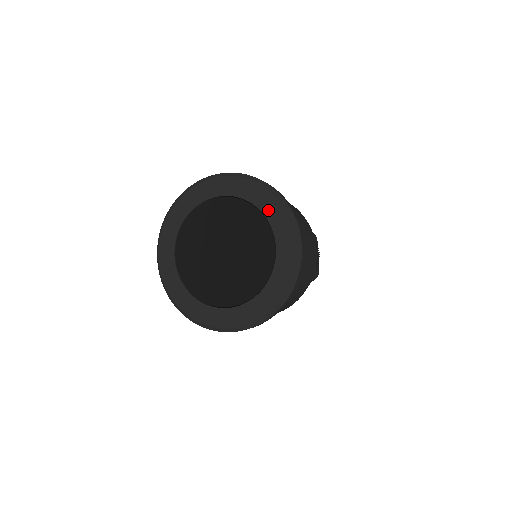
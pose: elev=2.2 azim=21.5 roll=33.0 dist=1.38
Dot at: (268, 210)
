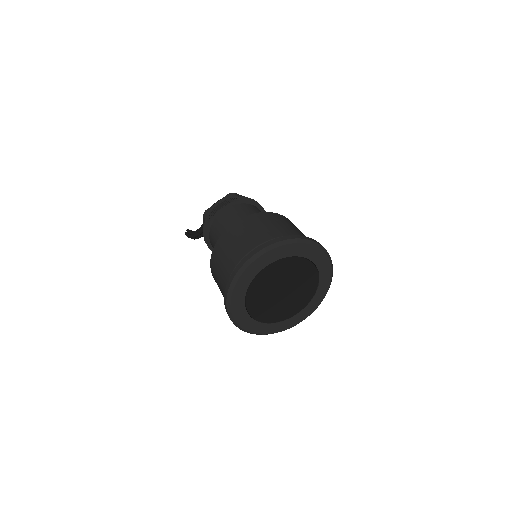
Dot at: (318, 261)
